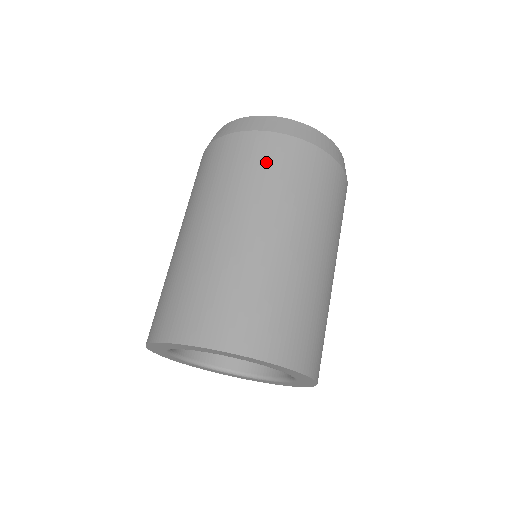
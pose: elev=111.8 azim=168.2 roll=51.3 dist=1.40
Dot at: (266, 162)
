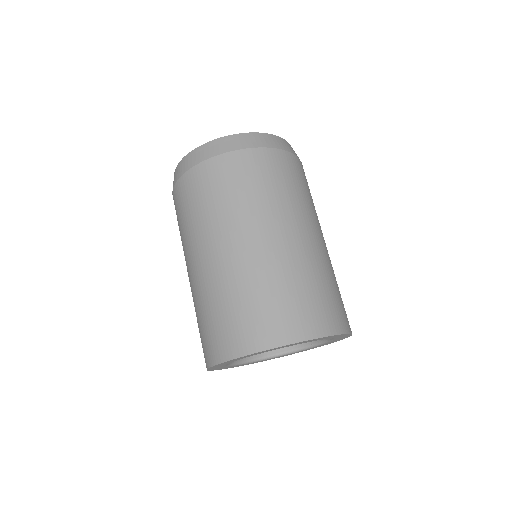
Dot at: (182, 209)
